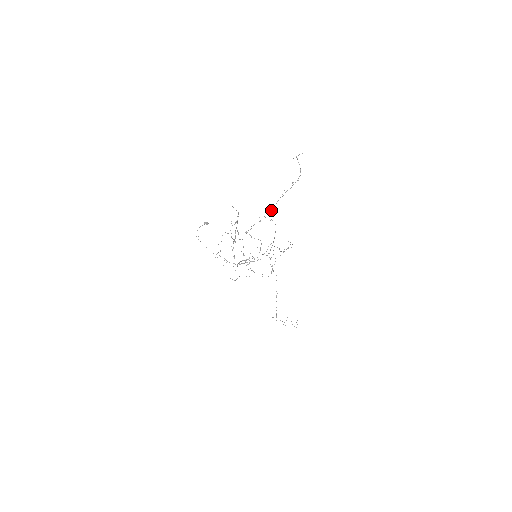
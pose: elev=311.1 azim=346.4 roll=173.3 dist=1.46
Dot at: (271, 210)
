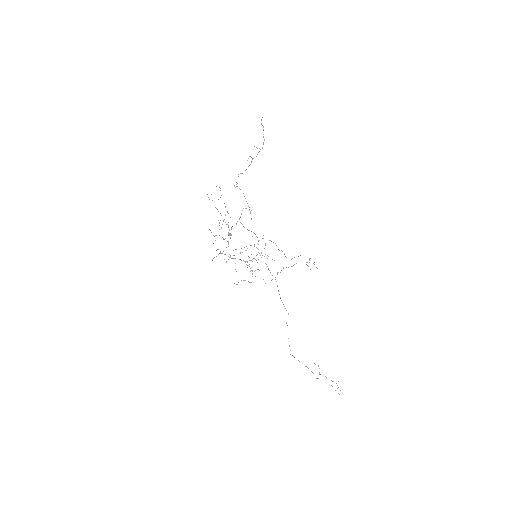
Dot at: occluded
